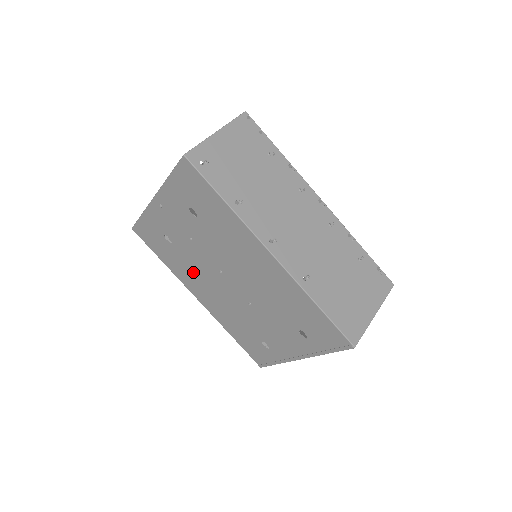
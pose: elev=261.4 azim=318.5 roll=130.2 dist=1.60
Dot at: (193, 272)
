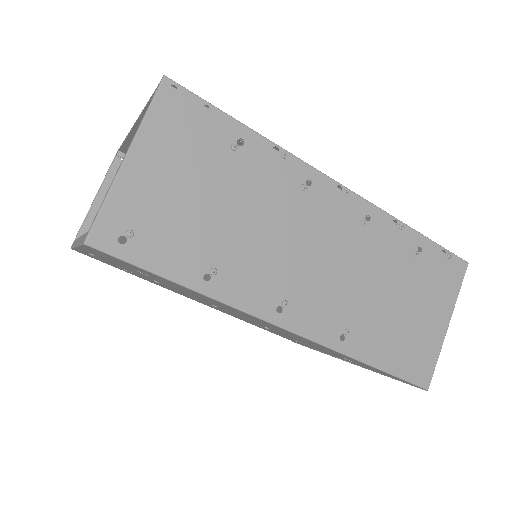
Dot at: occluded
